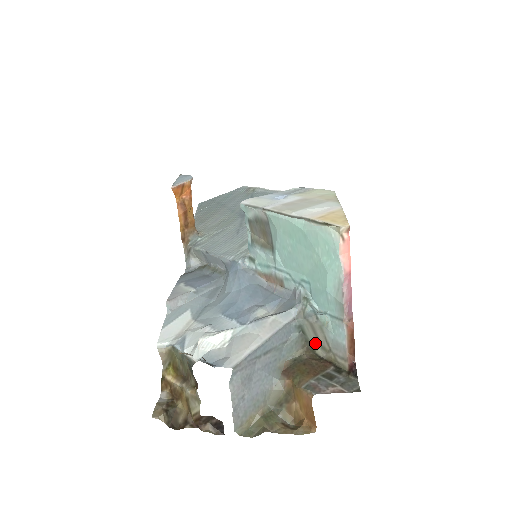
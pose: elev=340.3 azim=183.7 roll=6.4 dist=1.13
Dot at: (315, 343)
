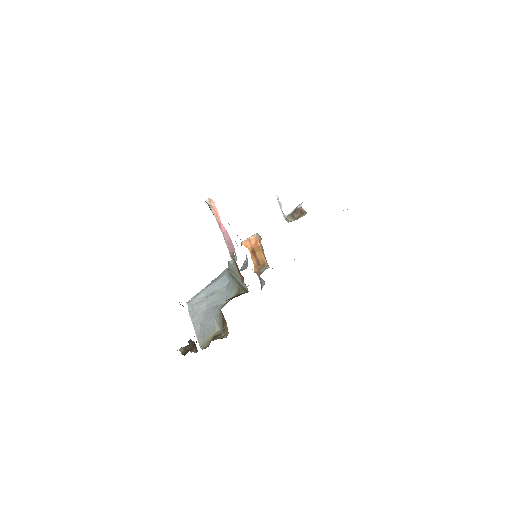
Dot at: (242, 283)
